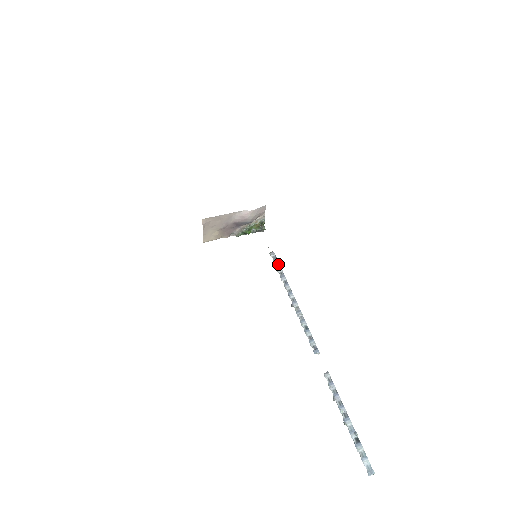
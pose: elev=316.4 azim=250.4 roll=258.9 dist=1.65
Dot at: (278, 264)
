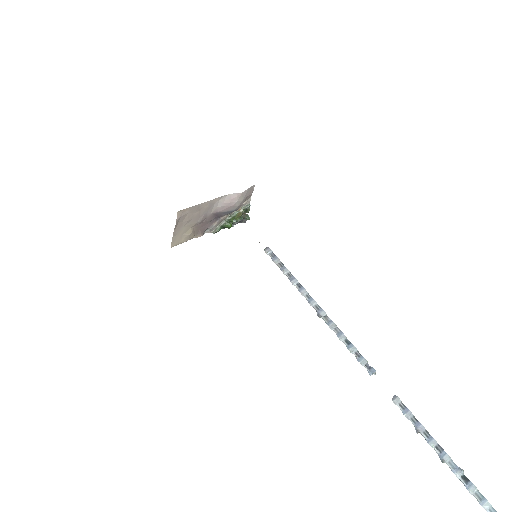
Dot at: (280, 263)
